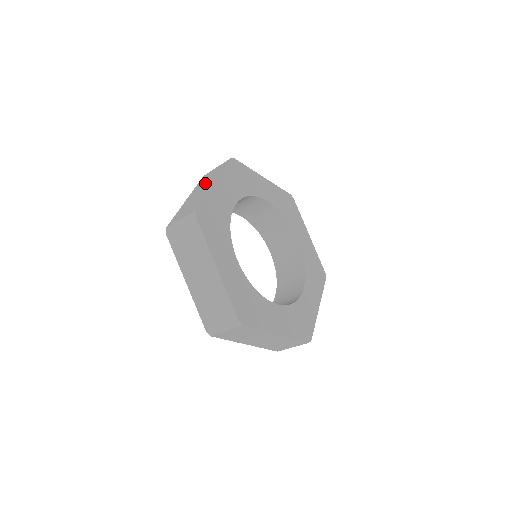
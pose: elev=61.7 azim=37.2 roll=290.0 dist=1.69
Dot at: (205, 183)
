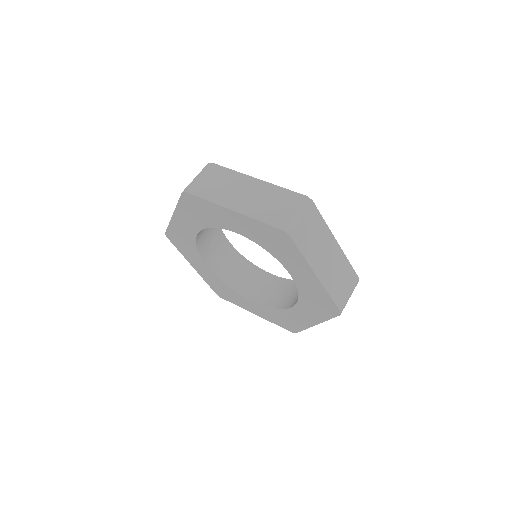
Dot at: occluded
